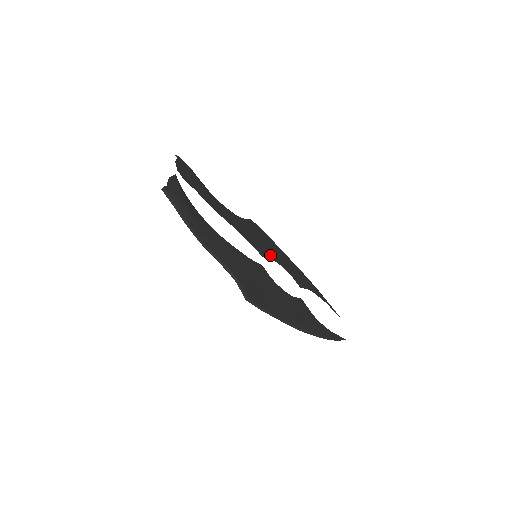
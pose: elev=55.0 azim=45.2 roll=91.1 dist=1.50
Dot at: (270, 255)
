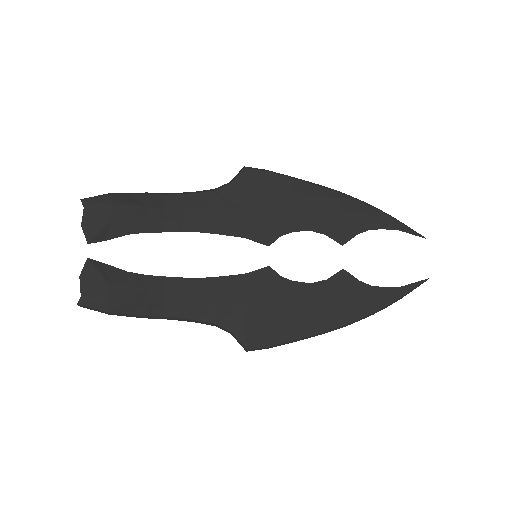
Dot at: (283, 226)
